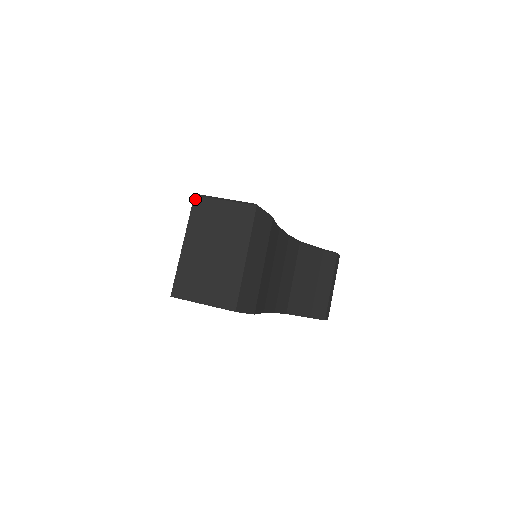
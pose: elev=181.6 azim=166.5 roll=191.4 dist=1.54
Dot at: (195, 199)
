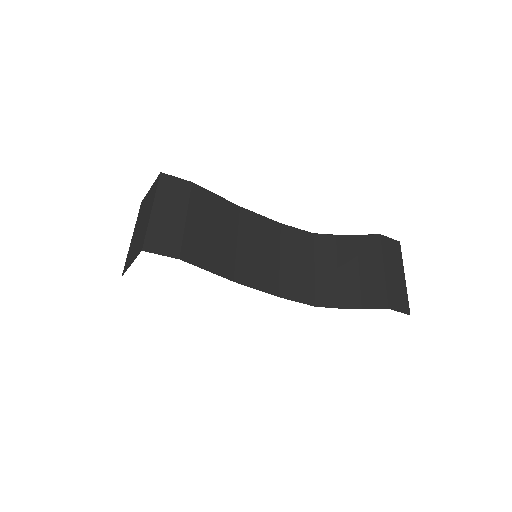
Dot at: (141, 204)
